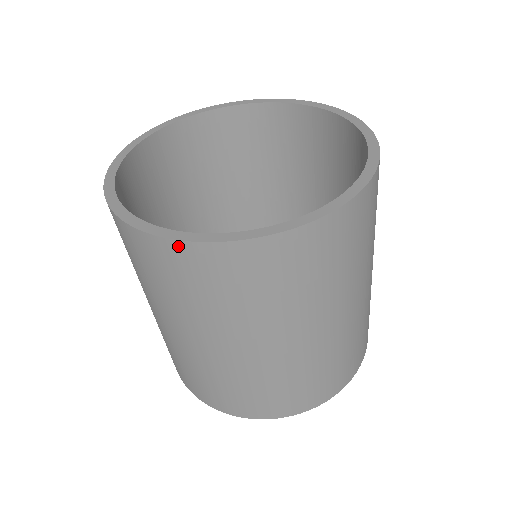
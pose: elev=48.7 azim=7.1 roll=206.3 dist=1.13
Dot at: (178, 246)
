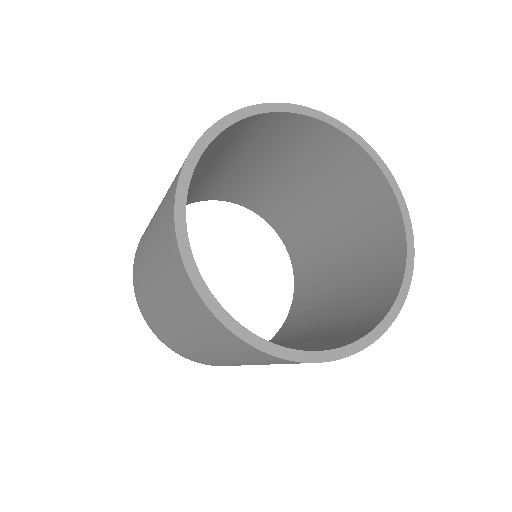
Dot at: (228, 332)
